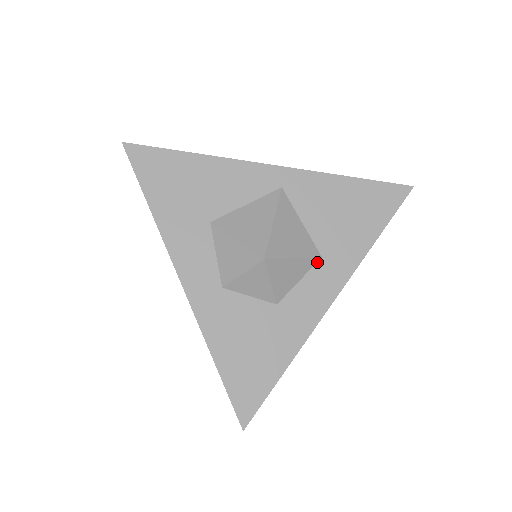
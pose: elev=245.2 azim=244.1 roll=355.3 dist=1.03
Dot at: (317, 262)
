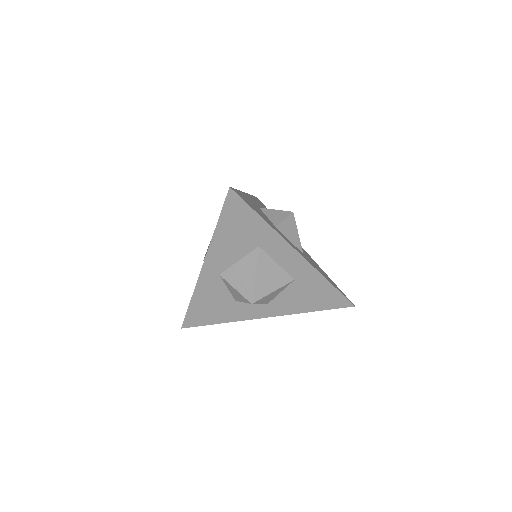
Dot at: (301, 251)
